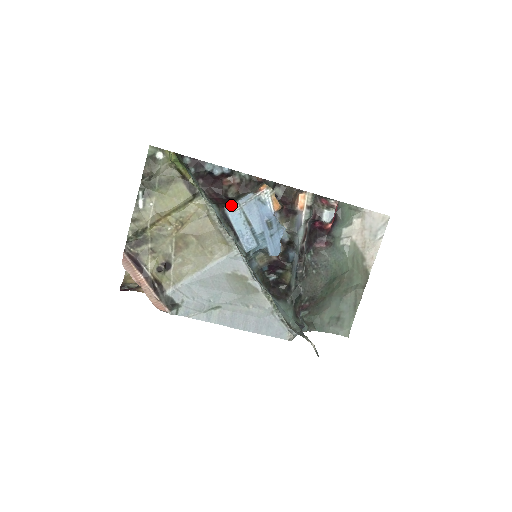
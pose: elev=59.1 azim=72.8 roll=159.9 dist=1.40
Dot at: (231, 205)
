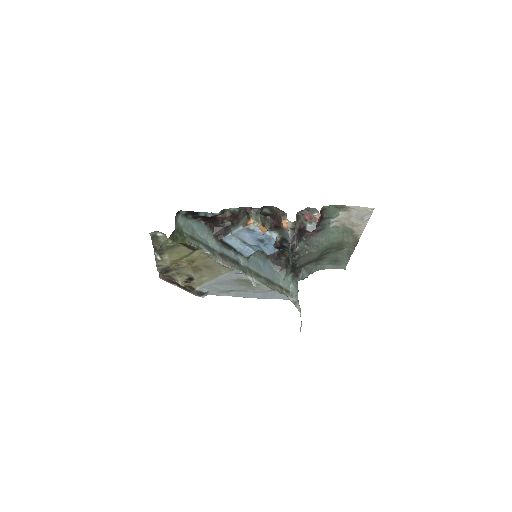
Dot at: (227, 236)
